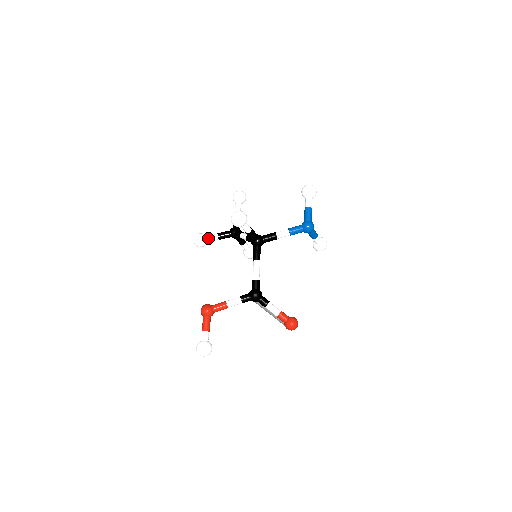
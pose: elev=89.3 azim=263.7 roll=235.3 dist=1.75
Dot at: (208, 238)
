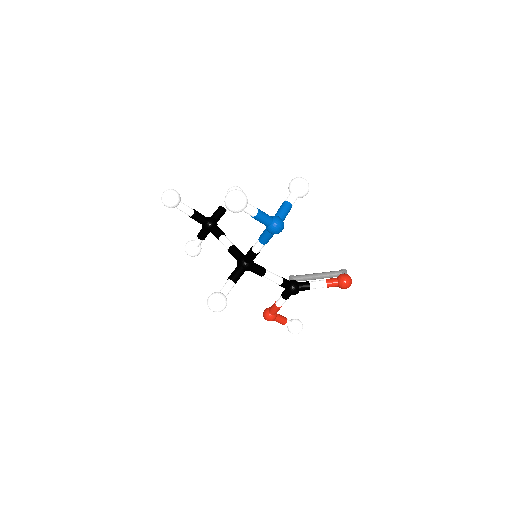
Dot at: (196, 246)
